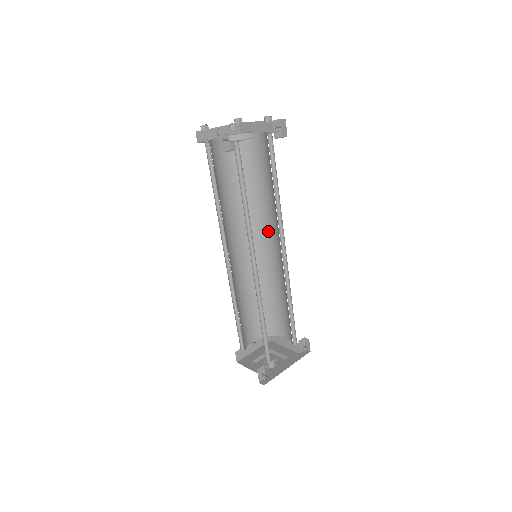
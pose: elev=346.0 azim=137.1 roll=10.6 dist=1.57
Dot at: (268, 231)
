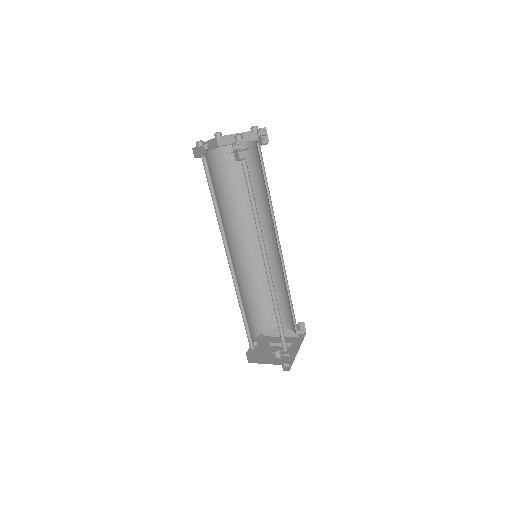
Dot at: (256, 232)
